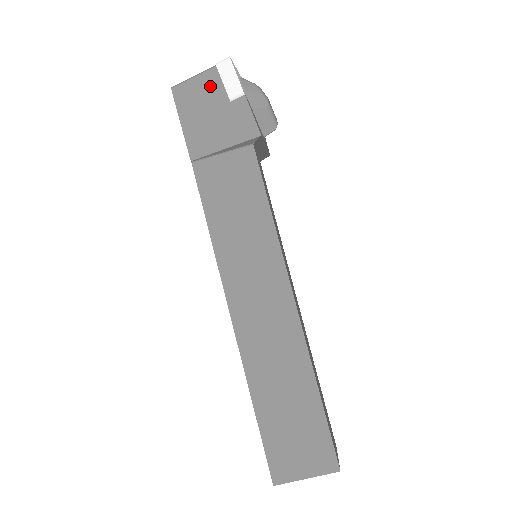
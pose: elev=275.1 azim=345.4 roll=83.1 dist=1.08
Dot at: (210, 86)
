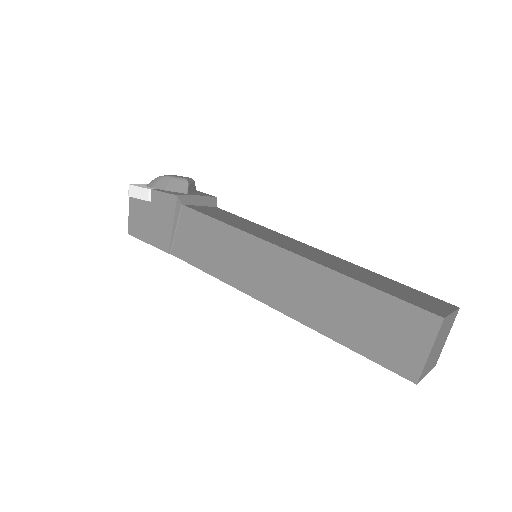
Dot at: (137, 208)
